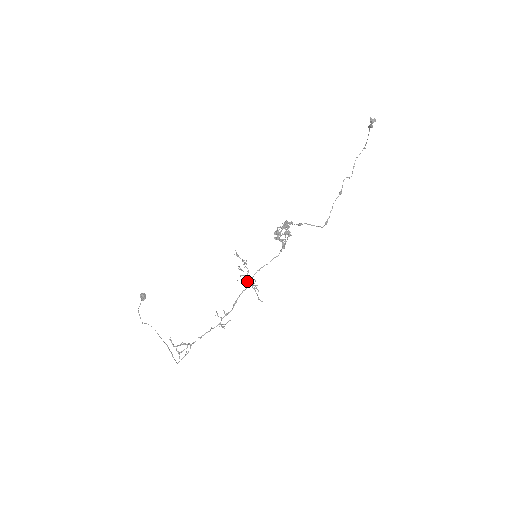
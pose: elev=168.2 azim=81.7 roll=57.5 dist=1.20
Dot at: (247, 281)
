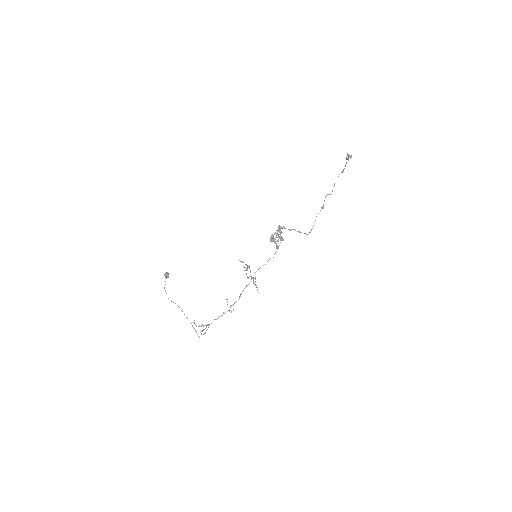
Dot at: (249, 276)
